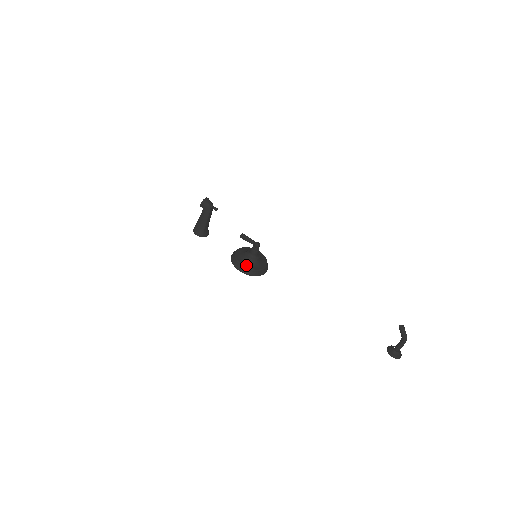
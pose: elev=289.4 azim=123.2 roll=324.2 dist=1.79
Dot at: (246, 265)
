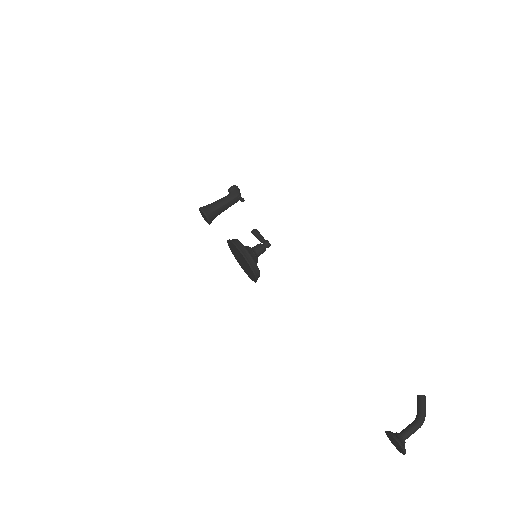
Dot at: (245, 247)
